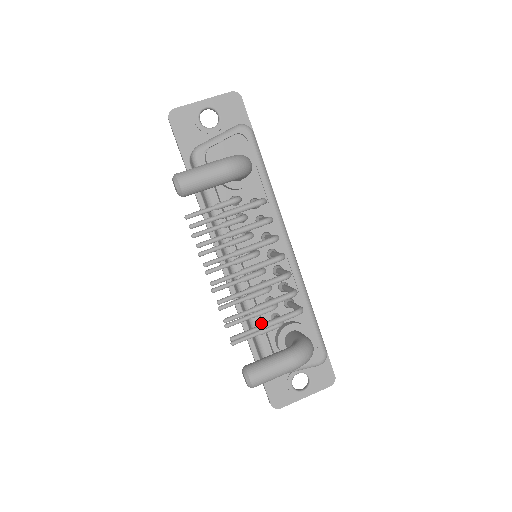
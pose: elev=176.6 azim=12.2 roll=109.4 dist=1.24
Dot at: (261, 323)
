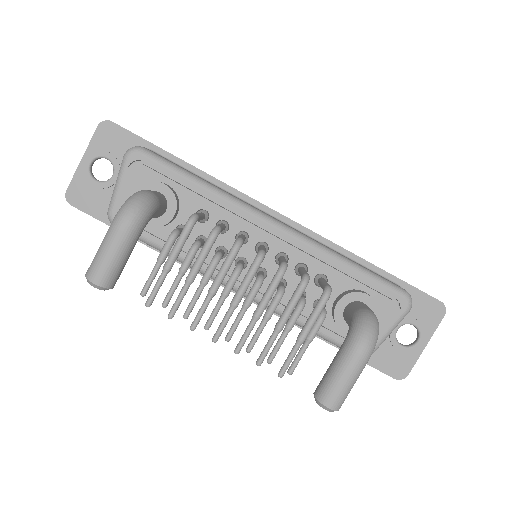
Dot at: occluded
